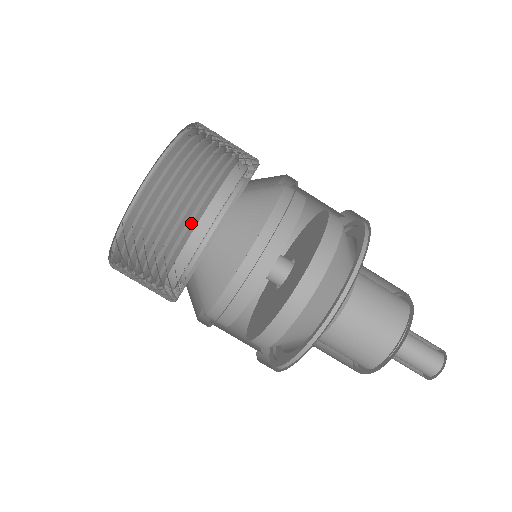
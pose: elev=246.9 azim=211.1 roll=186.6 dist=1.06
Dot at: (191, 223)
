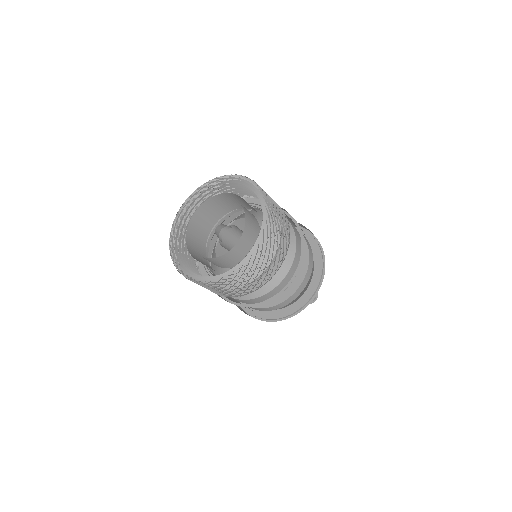
Dot at: occluded
